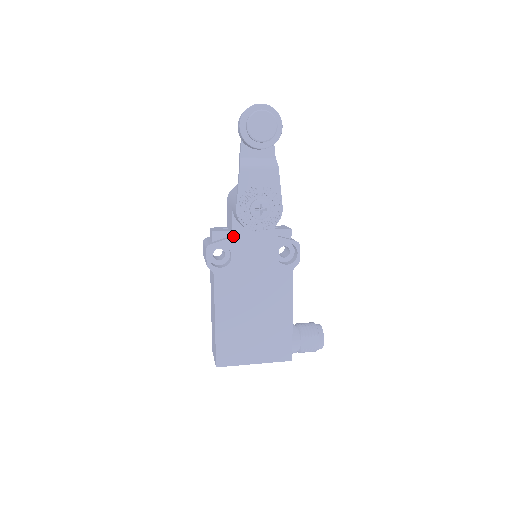
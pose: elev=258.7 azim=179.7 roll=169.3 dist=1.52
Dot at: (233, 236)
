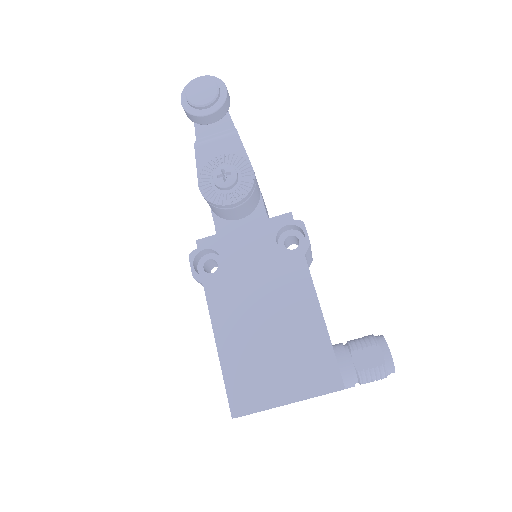
Dot at: (217, 235)
